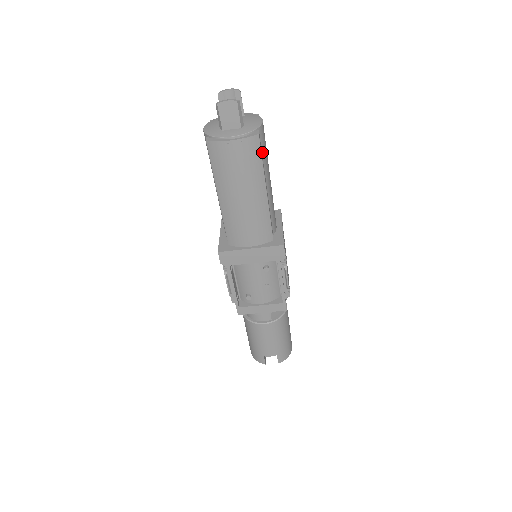
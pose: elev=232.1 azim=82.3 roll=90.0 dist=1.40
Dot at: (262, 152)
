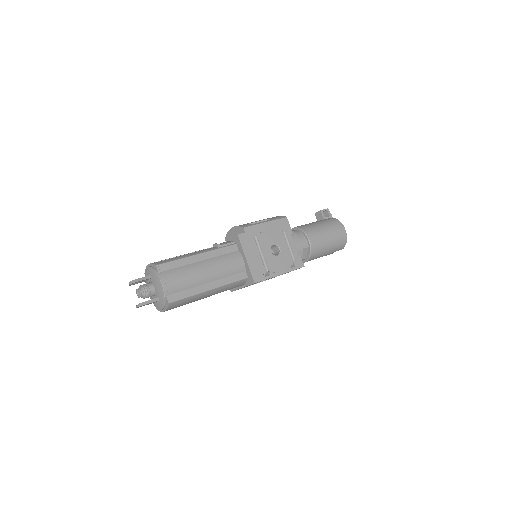
Dot at: (183, 290)
